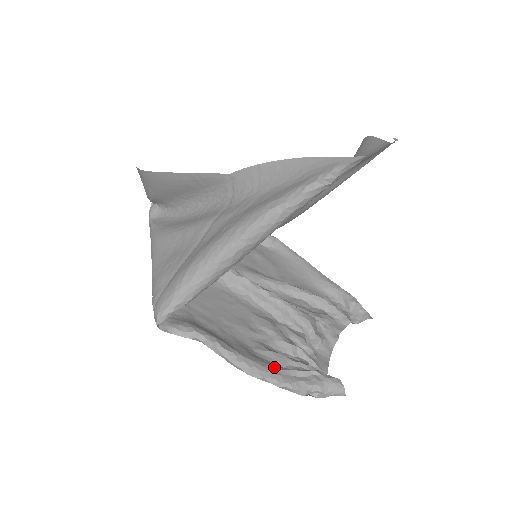
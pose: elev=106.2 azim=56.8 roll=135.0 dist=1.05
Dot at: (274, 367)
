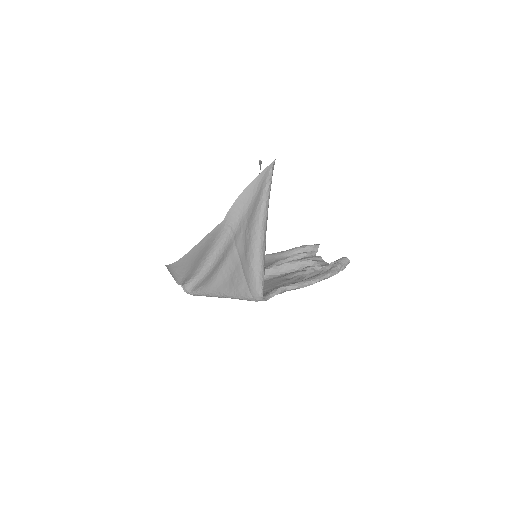
Dot at: (318, 274)
